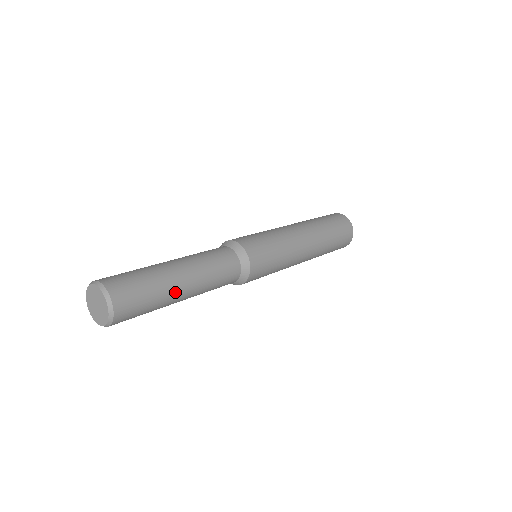
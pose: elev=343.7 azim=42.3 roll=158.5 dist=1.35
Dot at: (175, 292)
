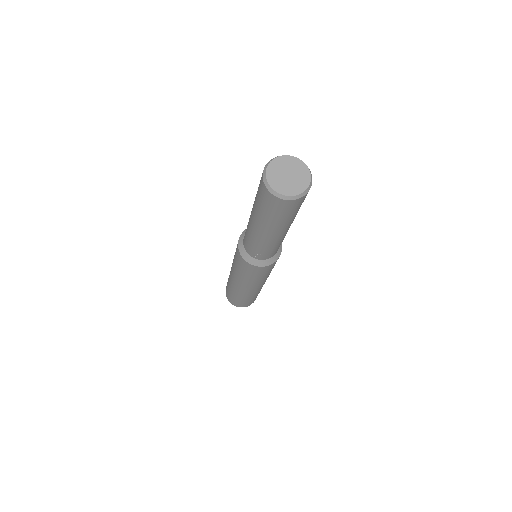
Dot at: (289, 226)
